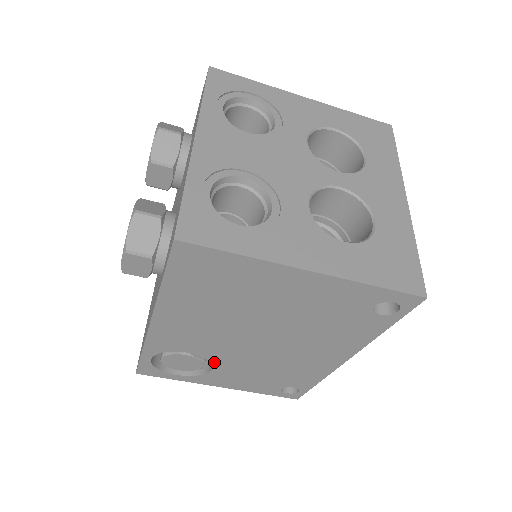
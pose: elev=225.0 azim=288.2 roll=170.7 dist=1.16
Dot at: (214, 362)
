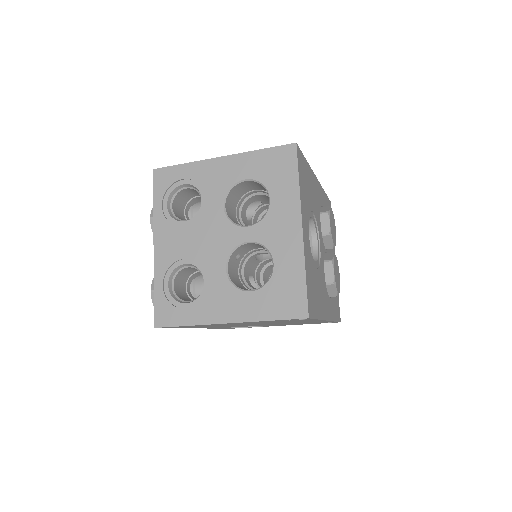
Dot at: occluded
